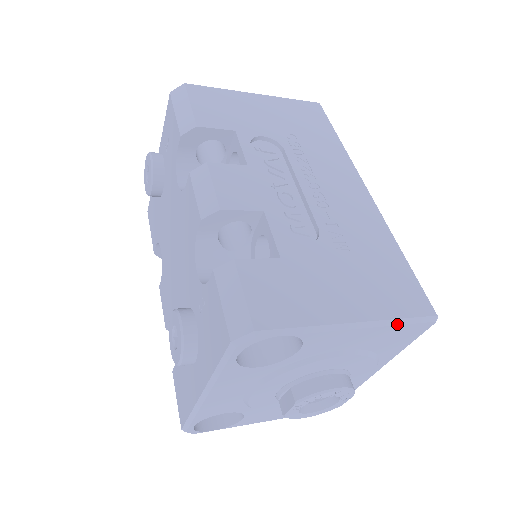
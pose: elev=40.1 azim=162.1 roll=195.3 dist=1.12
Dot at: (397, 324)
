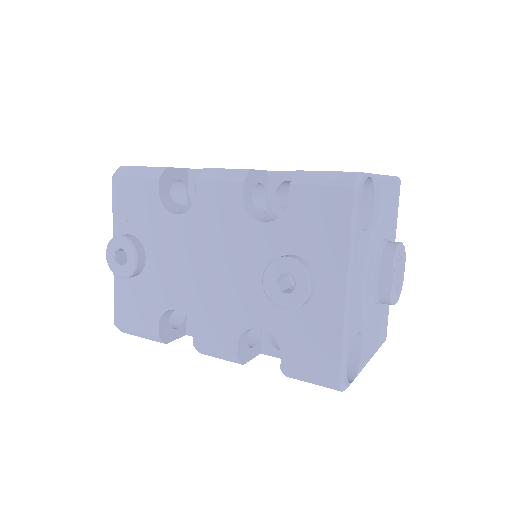
Dot at: (393, 179)
